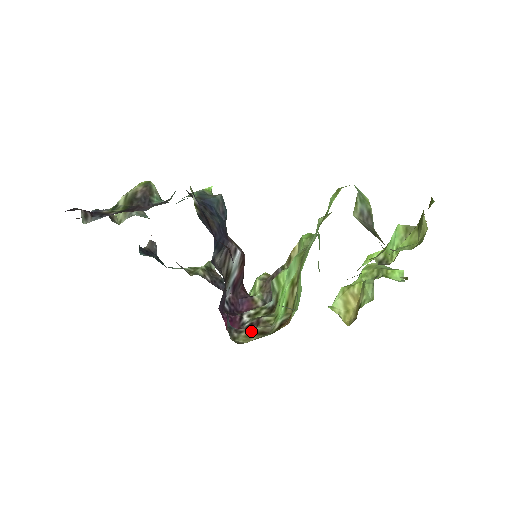
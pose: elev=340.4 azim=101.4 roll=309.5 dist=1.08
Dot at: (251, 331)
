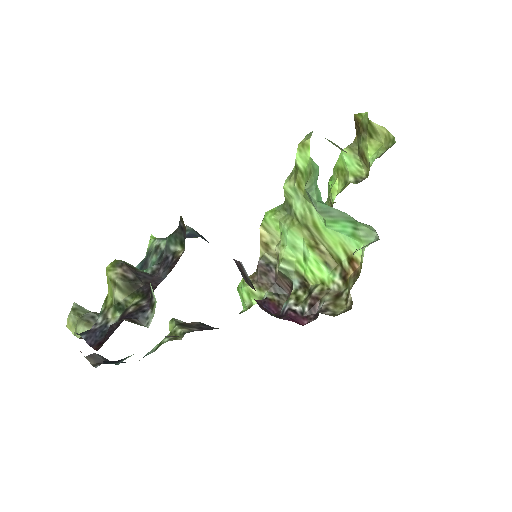
Dot at: (329, 303)
